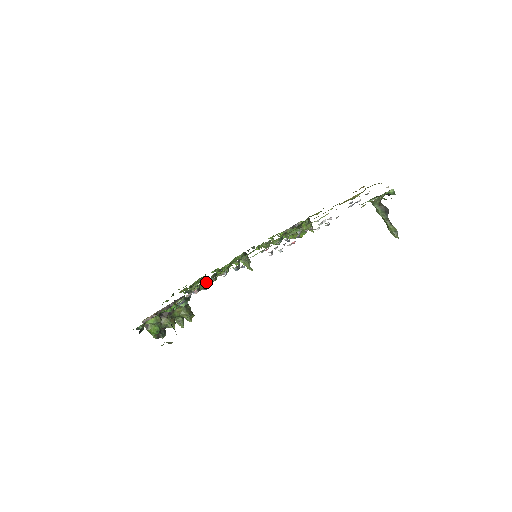
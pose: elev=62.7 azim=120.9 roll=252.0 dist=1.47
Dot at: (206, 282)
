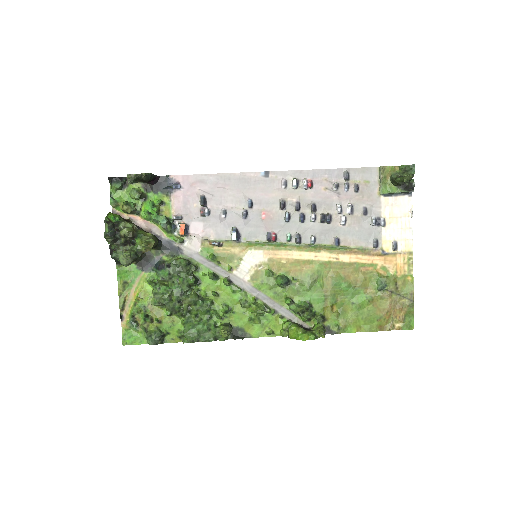
Dot at: (196, 234)
